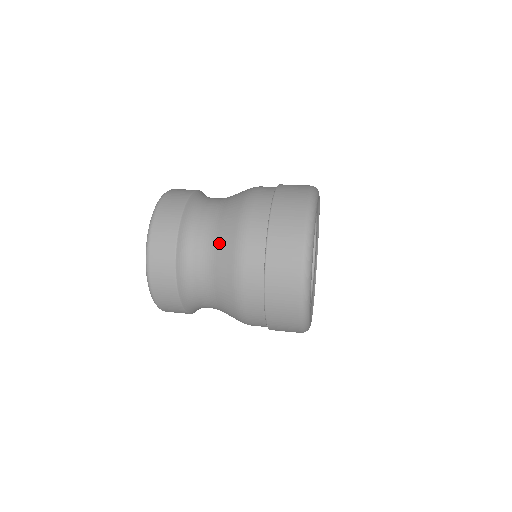
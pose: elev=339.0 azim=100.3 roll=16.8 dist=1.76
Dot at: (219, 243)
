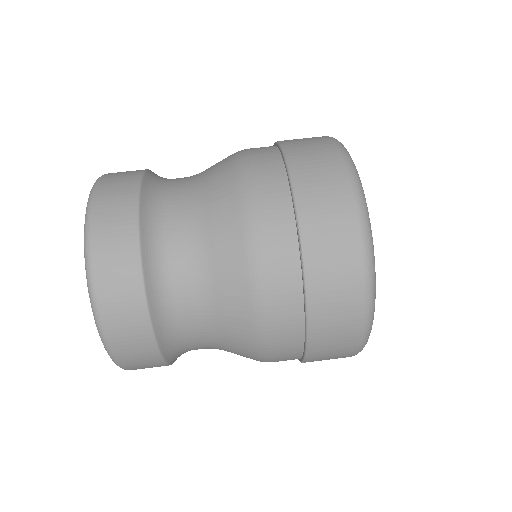
Dot at: (213, 234)
